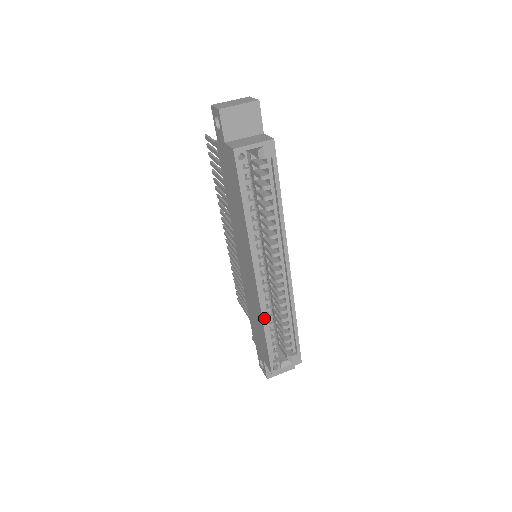
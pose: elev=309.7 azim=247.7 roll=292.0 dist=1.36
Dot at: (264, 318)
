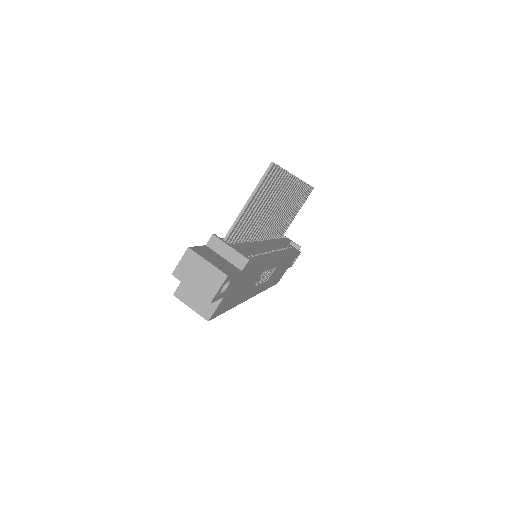
Dot at: occluded
